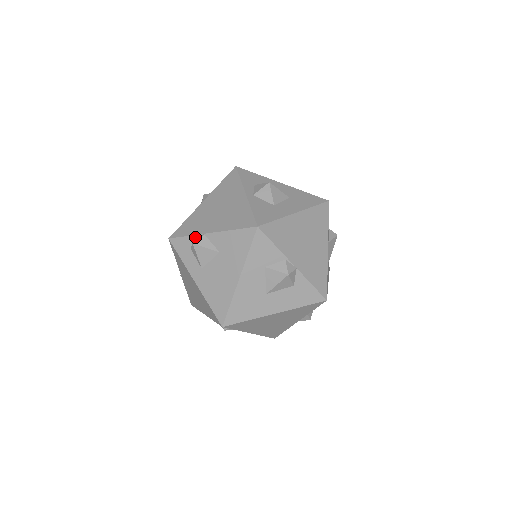
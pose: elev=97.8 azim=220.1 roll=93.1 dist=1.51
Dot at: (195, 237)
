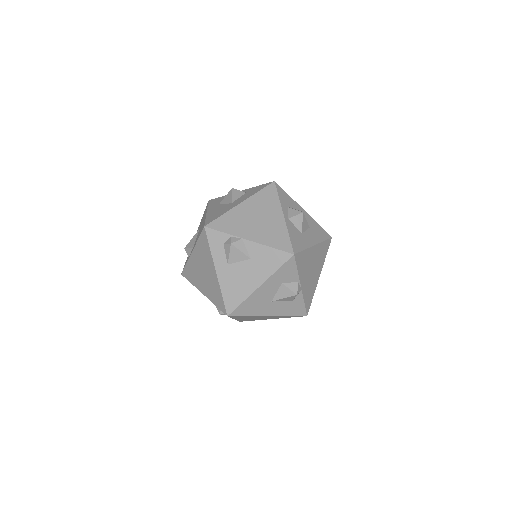
Dot at: (233, 237)
